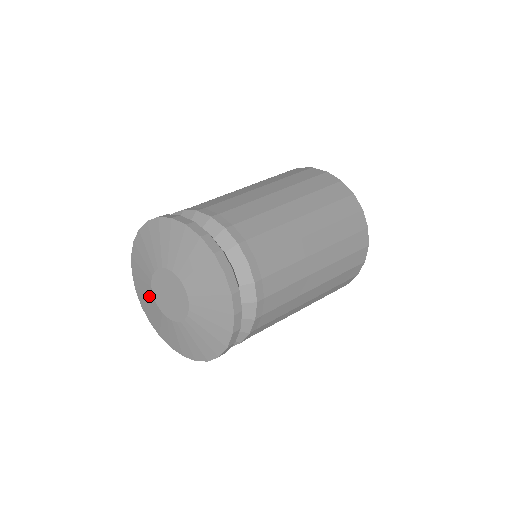
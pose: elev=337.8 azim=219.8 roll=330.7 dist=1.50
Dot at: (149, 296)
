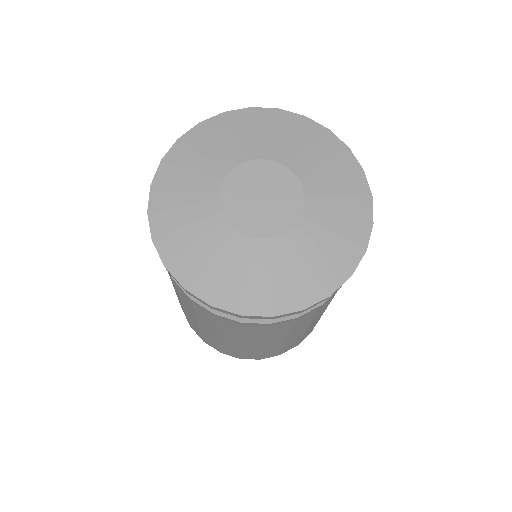
Dot at: (206, 223)
